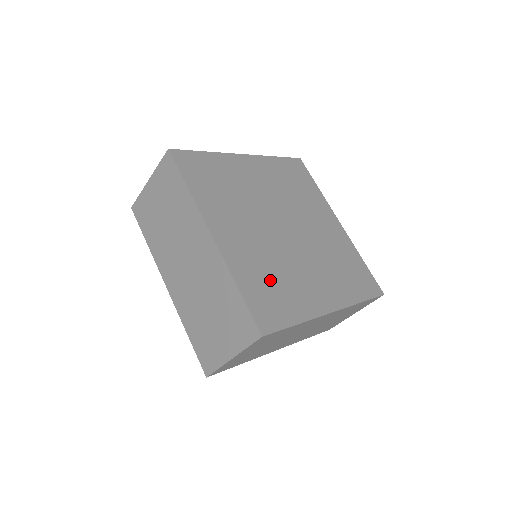
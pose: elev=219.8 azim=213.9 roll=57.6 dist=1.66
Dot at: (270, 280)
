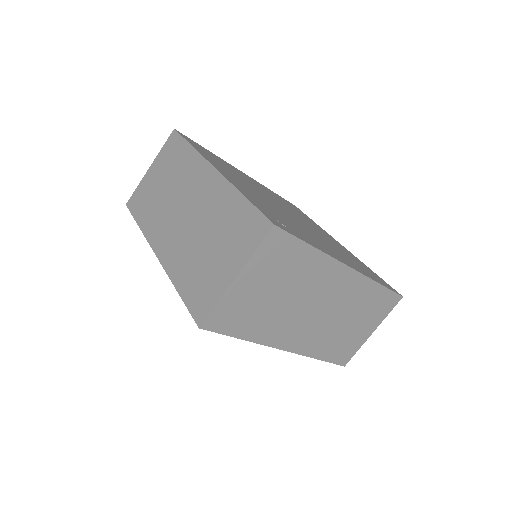
Dot at: (277, 215)
